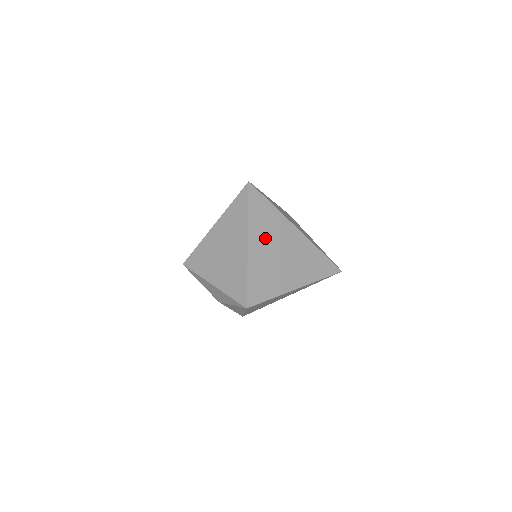
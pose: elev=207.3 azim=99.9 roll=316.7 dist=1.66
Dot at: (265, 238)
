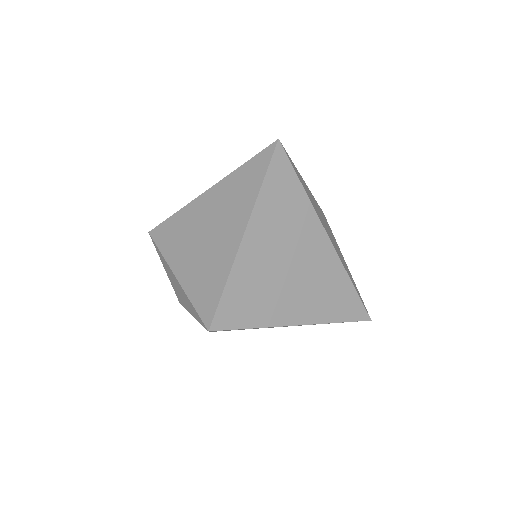
Dot at: (274, 234)
